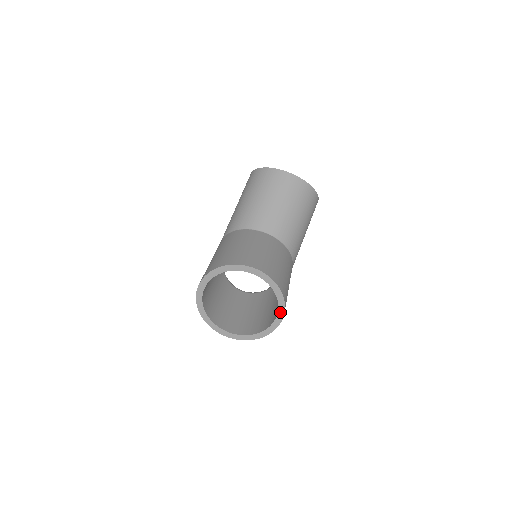
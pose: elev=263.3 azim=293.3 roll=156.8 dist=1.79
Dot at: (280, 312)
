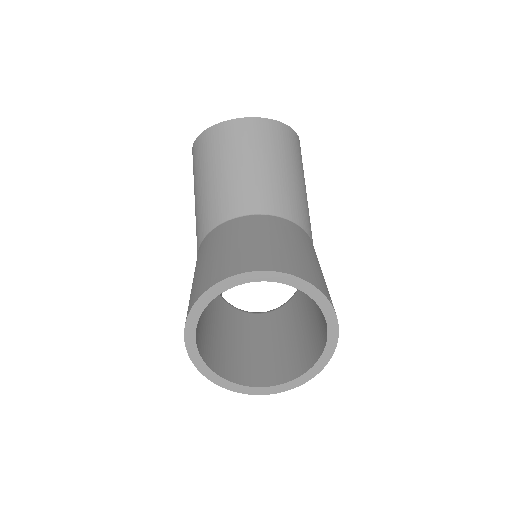
Dot at: (329, 317)
